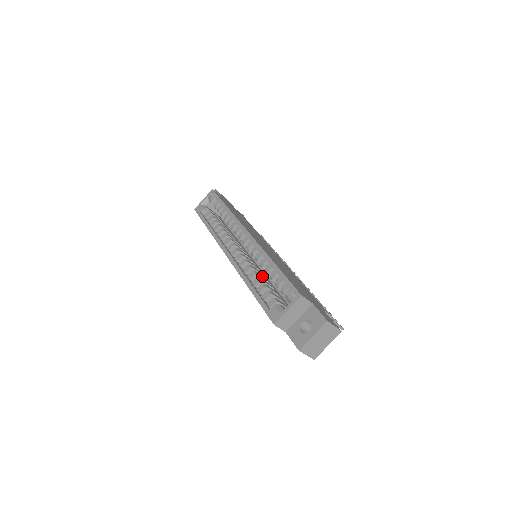
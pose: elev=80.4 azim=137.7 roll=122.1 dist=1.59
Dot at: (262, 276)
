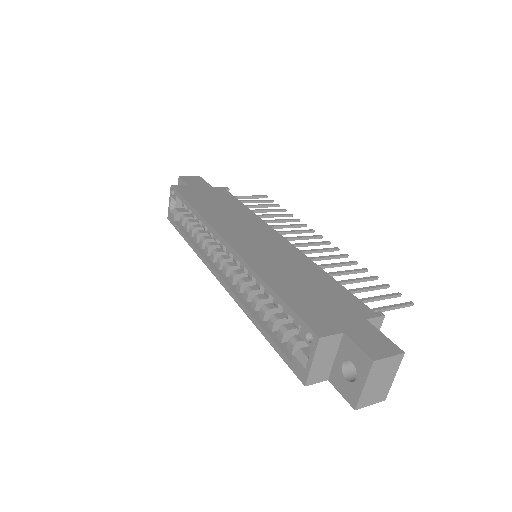
Dot at: occluded
